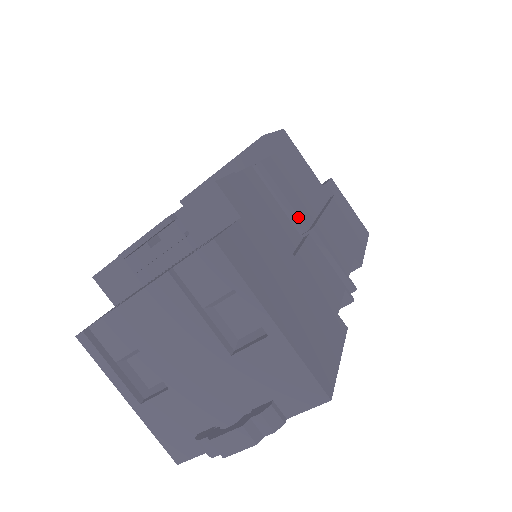
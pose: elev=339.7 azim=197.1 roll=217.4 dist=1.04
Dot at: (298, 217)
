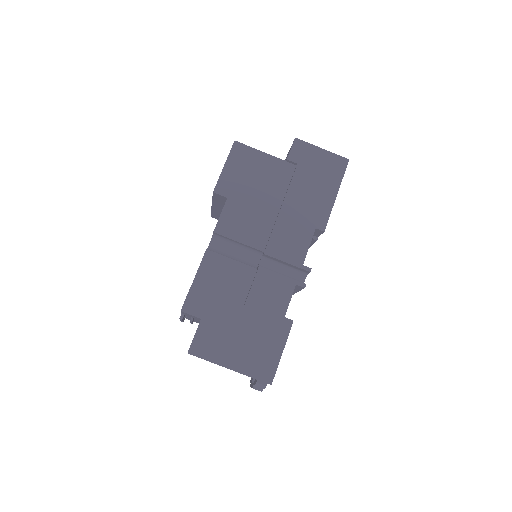
Dot at: (254, 248)
